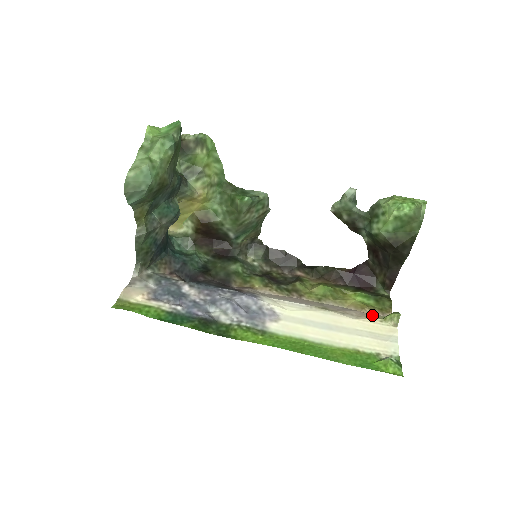
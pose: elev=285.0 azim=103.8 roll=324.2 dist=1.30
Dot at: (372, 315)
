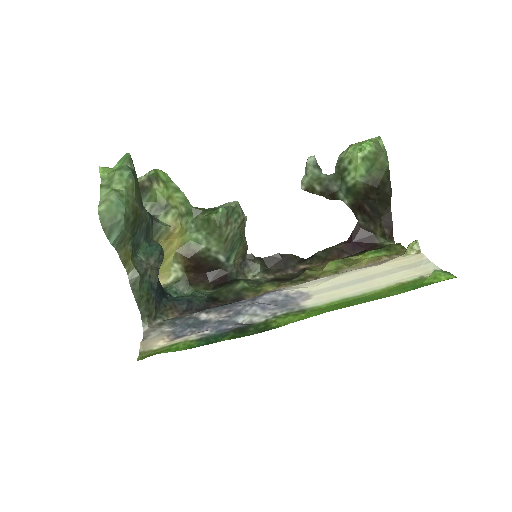
Dot at: (392, 258)
